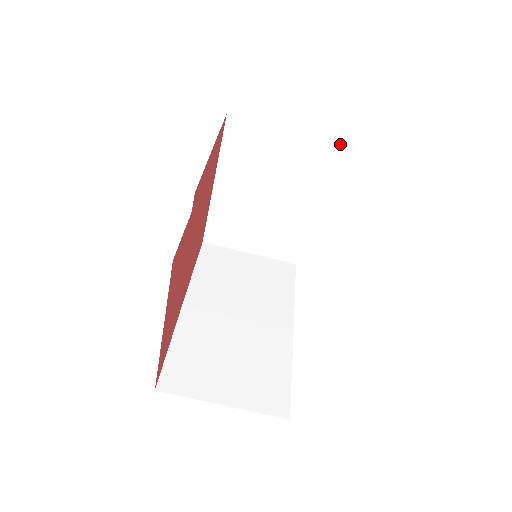
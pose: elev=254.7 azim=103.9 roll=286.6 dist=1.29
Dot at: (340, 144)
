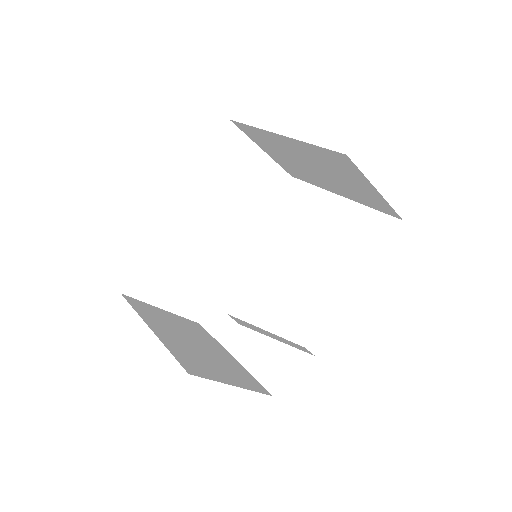
Dot at: (401, 219)
